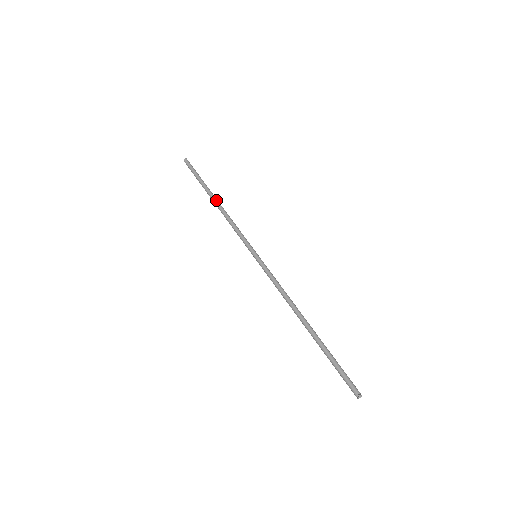
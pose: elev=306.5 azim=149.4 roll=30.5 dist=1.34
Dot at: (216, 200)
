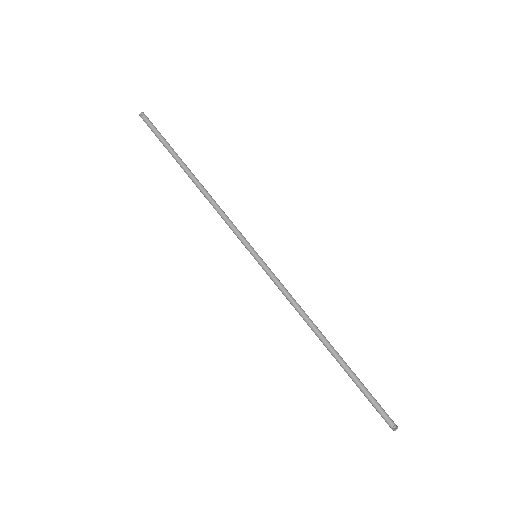
Dot at: (192, 179)
